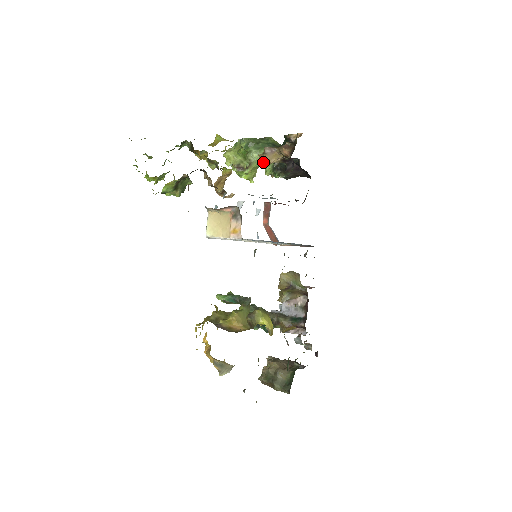
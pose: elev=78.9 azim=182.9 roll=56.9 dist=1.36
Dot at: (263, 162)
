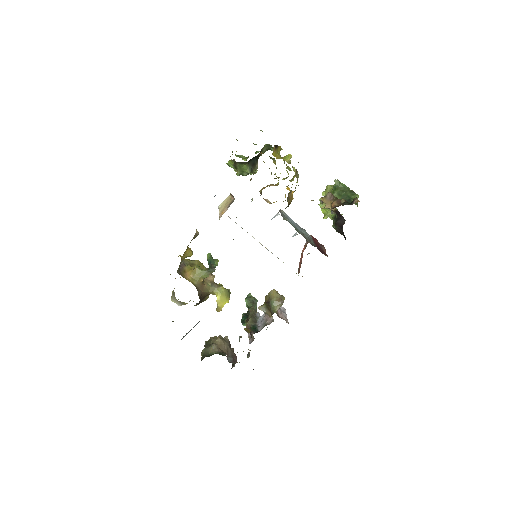
Dot at: (336, 208)
